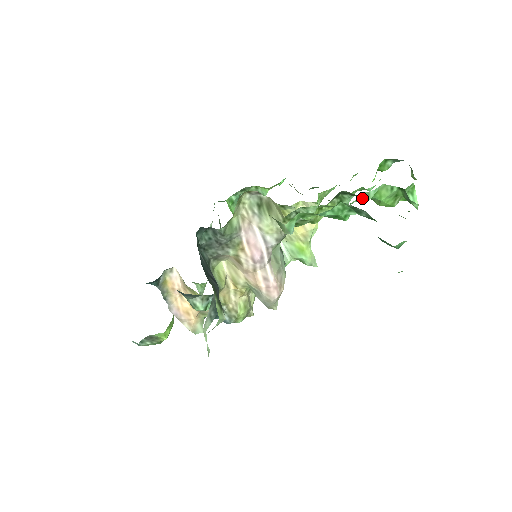
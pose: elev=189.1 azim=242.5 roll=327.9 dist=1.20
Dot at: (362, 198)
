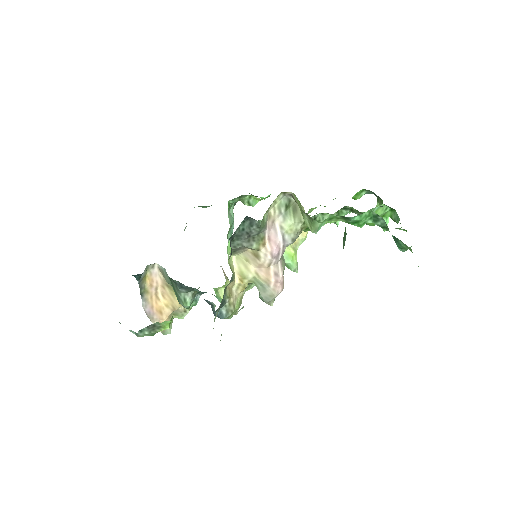
Dot at: occluded
